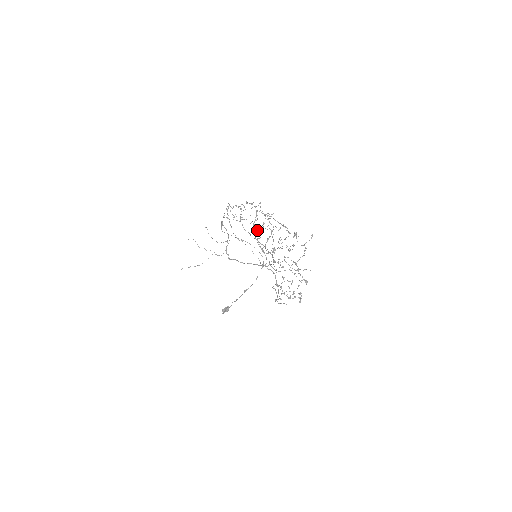
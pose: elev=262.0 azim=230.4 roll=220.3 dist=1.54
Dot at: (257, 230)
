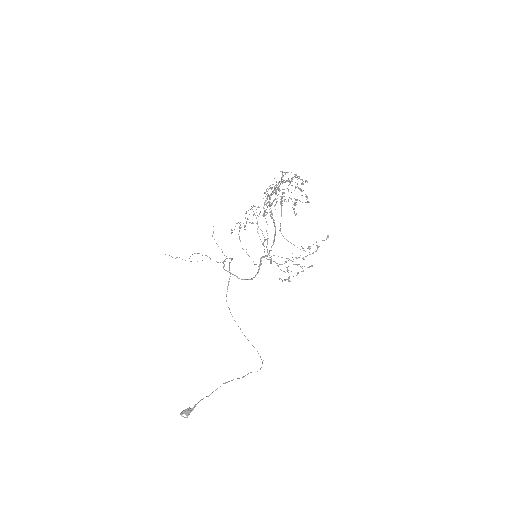
Dot at: (267, 199)
